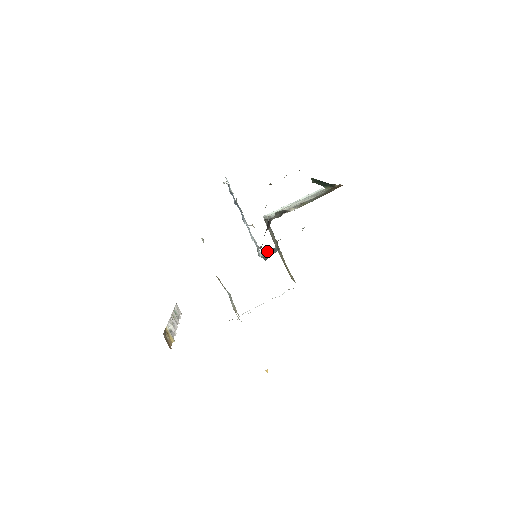
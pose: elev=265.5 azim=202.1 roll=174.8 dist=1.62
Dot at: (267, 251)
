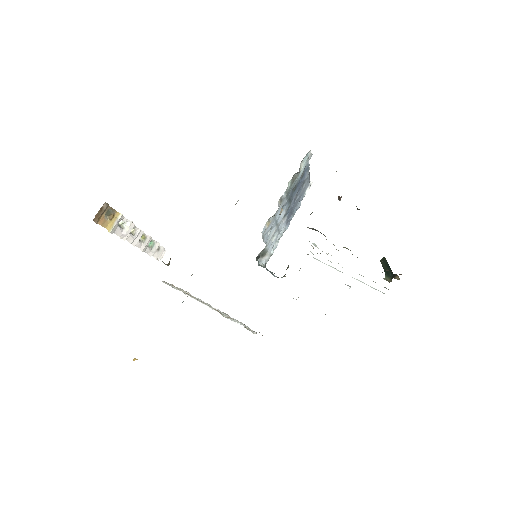
Dot at: occluded
